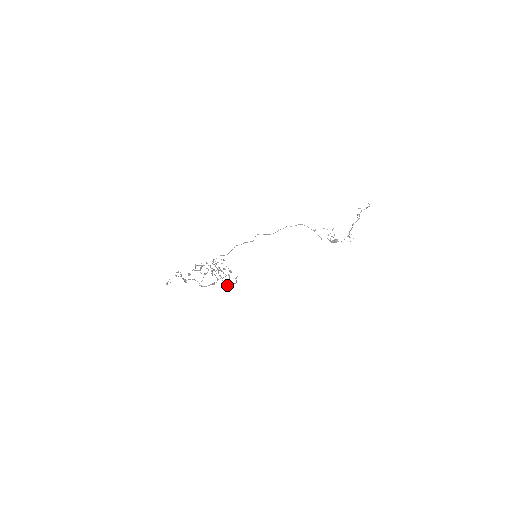
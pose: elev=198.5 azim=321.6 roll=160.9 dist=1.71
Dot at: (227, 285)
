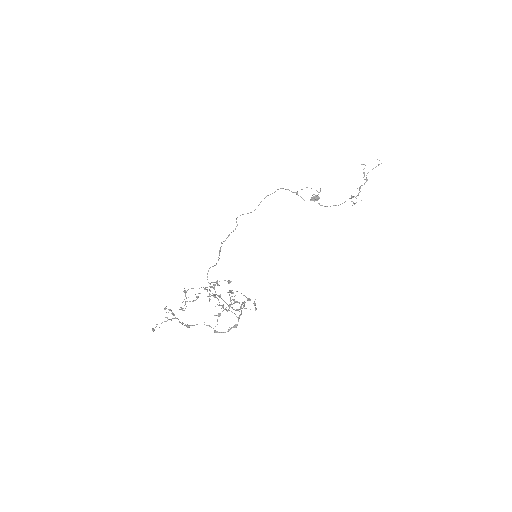
Dot at: occluded
